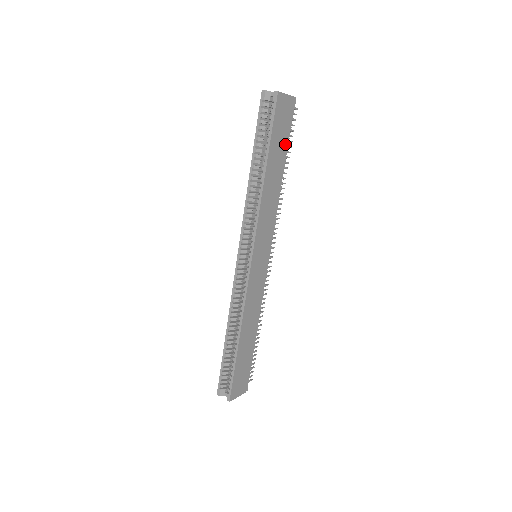
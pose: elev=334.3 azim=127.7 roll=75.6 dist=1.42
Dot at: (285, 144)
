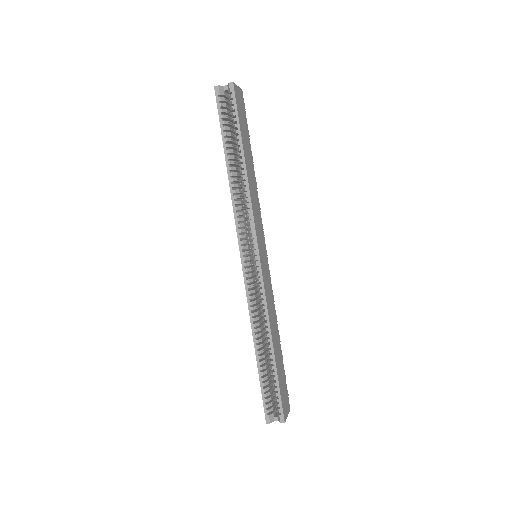
Dot at: (248, 136)
